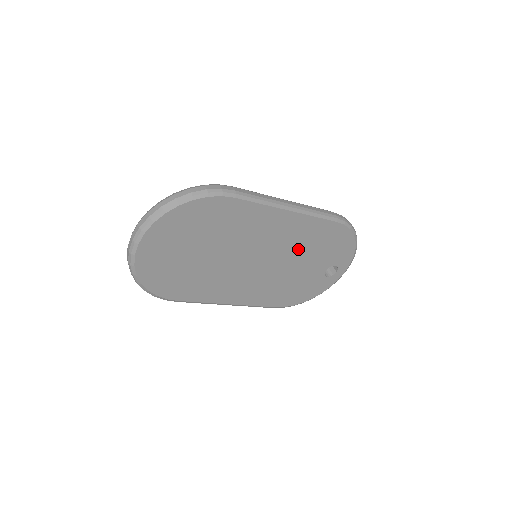
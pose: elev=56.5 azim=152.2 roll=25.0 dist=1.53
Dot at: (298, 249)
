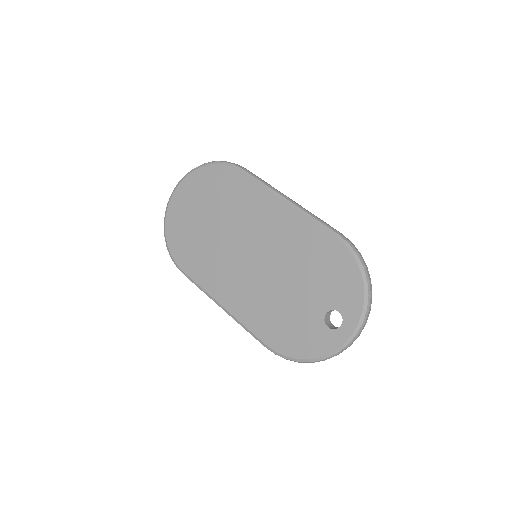
Dot at: (292, 259)
